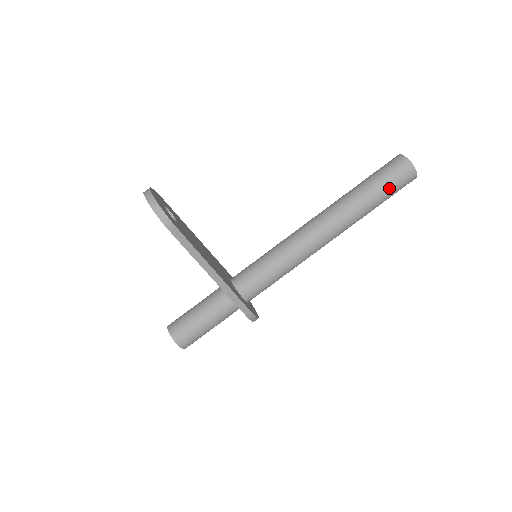
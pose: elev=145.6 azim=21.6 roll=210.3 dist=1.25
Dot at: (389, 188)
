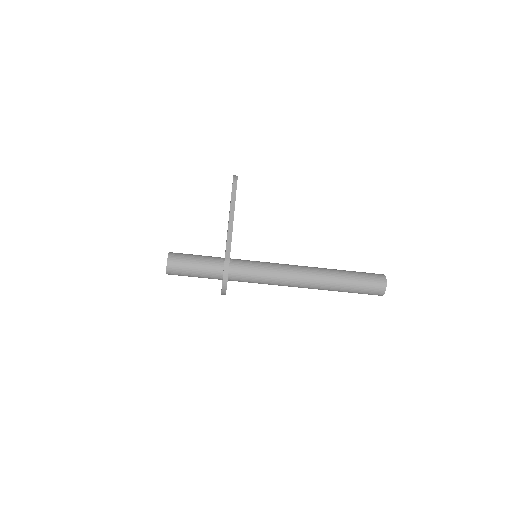
Dot at: (363, 276)
